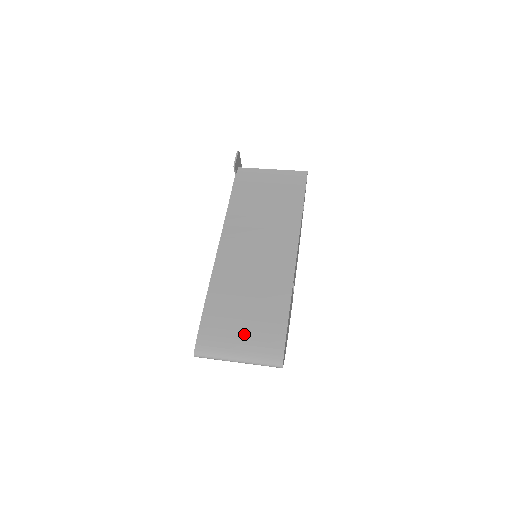
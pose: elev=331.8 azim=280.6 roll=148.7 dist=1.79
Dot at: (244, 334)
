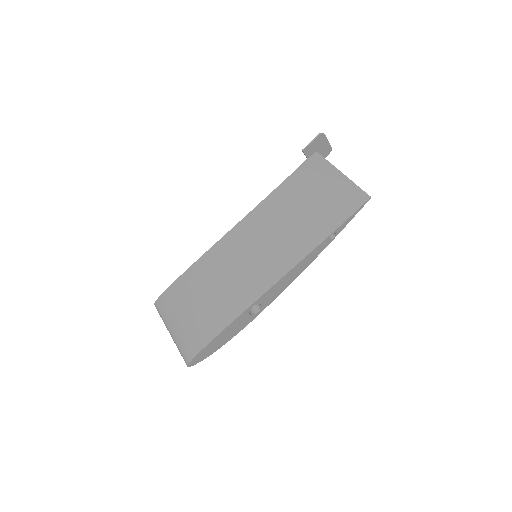
Dot at: (186, 317)
